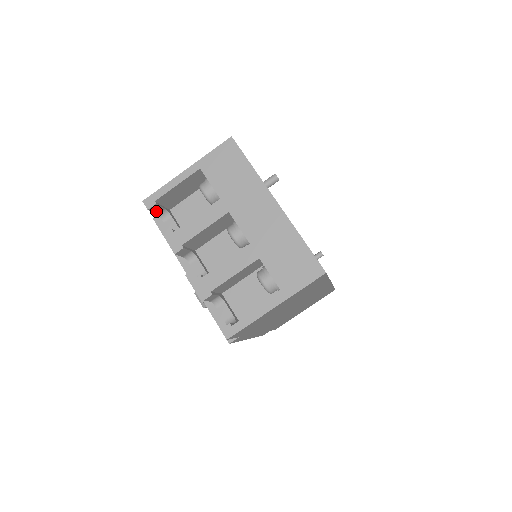
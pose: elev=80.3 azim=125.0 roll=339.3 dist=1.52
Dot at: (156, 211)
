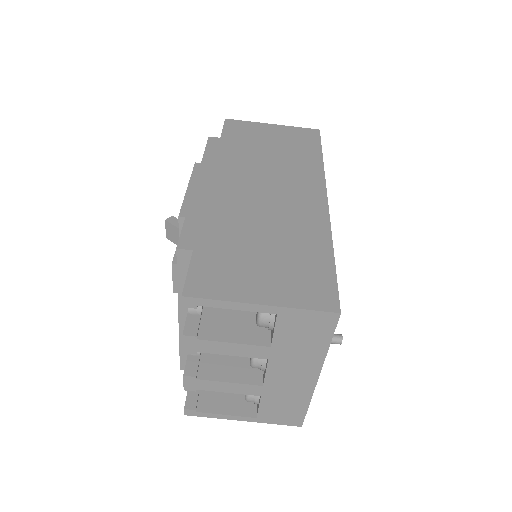
Dot at: occluded
